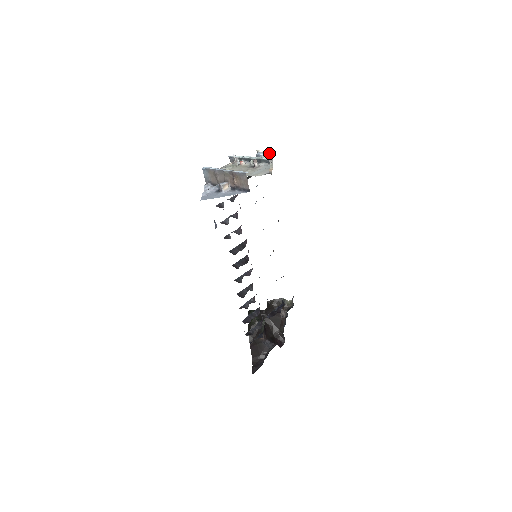
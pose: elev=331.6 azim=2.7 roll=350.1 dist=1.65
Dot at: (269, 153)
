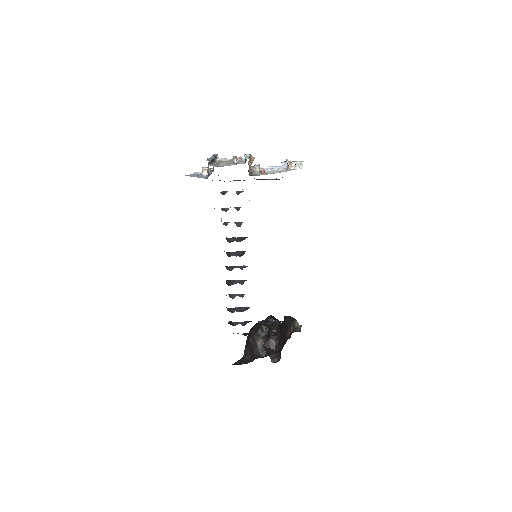
Dot at: (295, 165)
